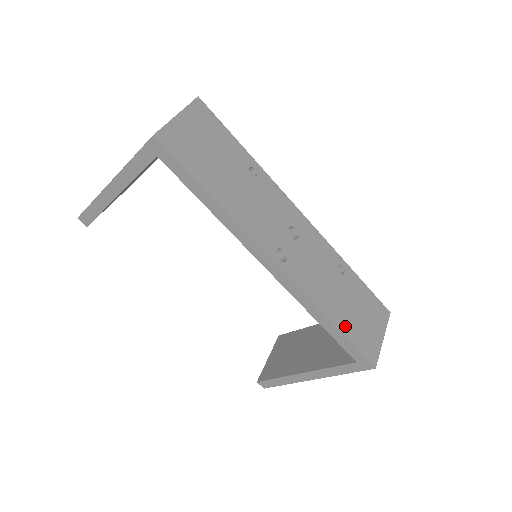
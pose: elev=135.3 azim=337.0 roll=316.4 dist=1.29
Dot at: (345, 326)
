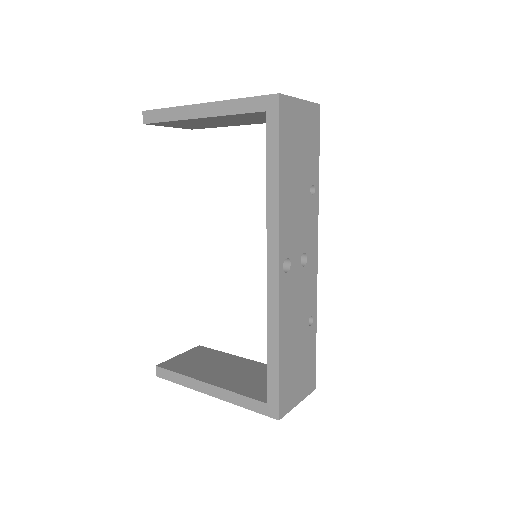
Dot at: (284, 364)
